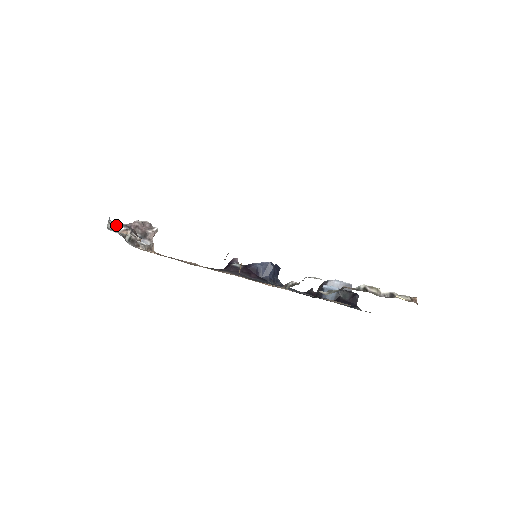
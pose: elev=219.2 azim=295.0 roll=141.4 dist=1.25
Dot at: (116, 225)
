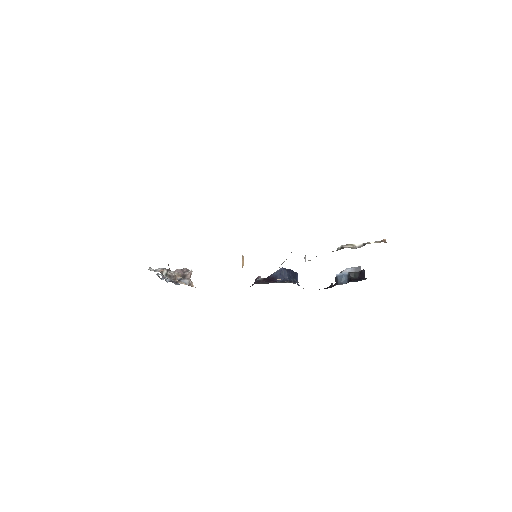
Dot at: occluded
